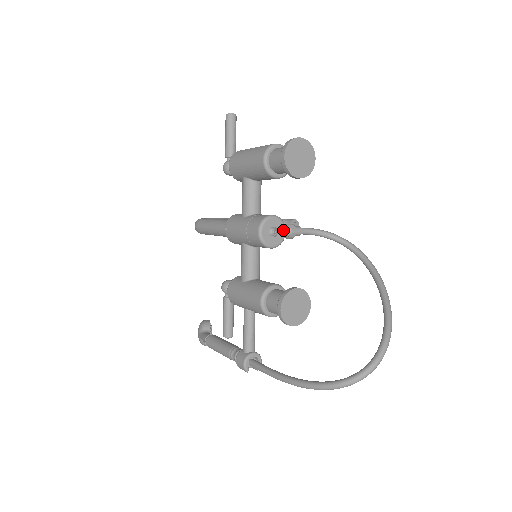
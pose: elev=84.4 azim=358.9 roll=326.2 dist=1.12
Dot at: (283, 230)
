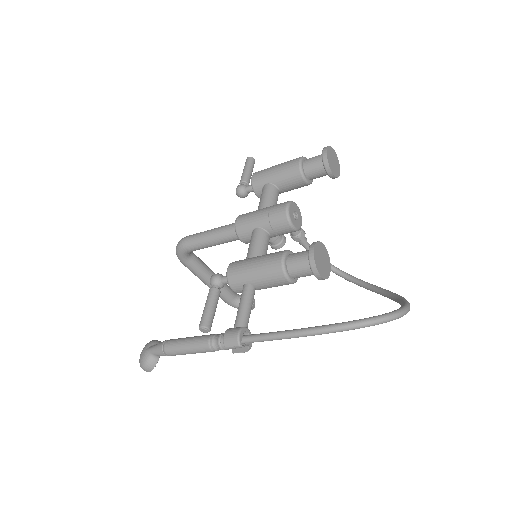
Dot at: (301, 221)
